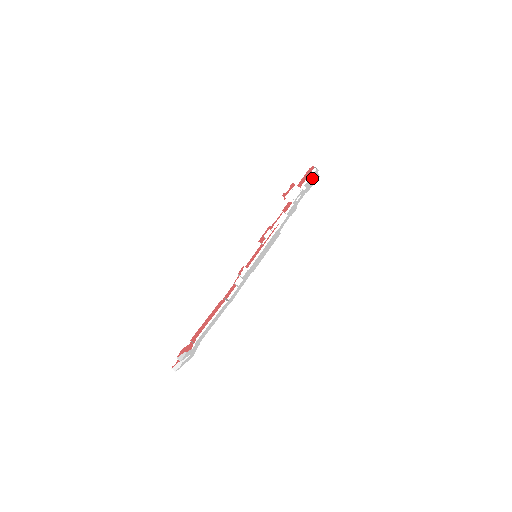
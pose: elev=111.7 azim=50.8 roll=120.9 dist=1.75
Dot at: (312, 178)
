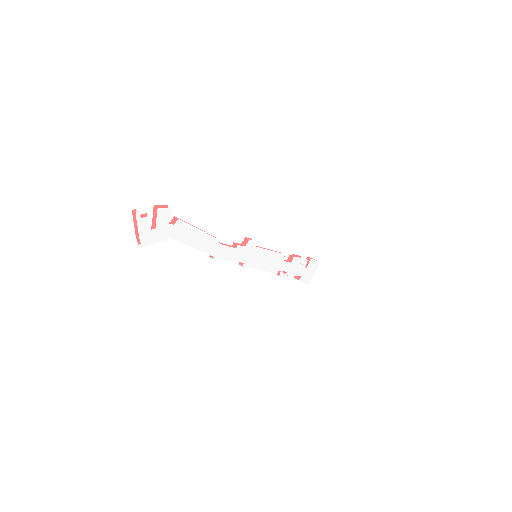
Dot at: (312, 268)
